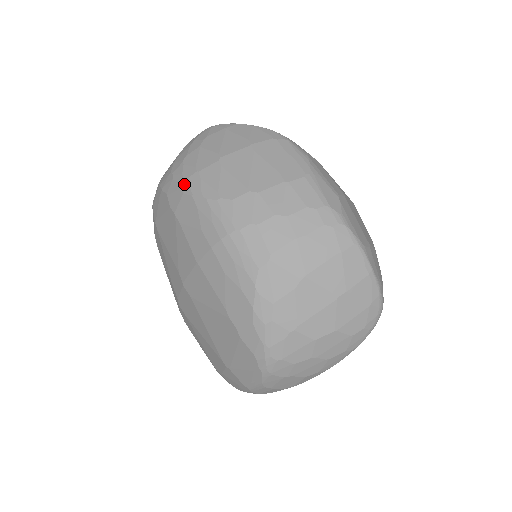
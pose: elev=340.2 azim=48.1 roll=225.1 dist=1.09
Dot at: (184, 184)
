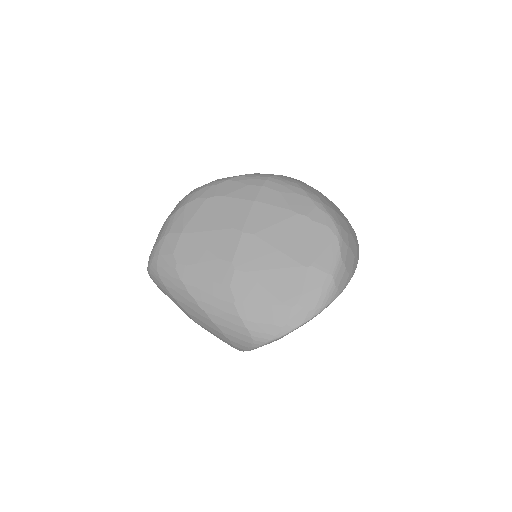
Dot at: (214, 183)
